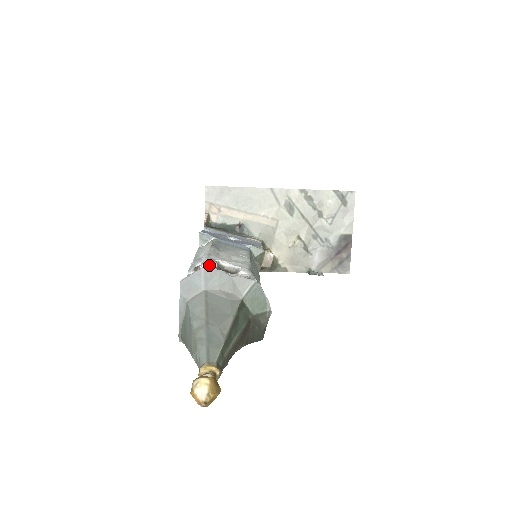
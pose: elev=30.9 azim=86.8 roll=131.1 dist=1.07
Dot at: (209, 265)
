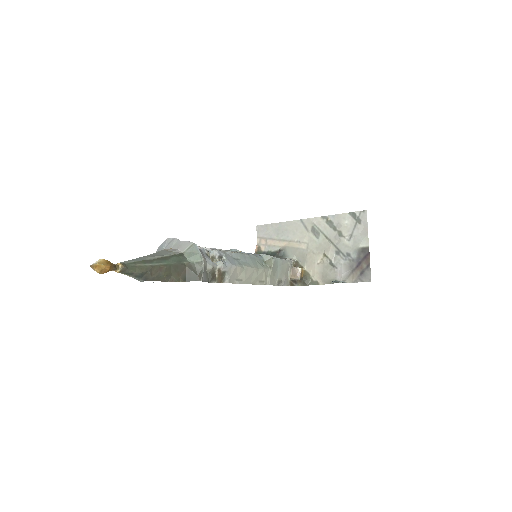
Dot at: occluded
